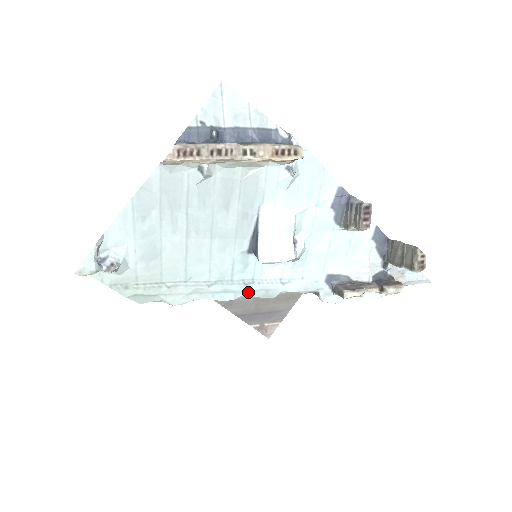
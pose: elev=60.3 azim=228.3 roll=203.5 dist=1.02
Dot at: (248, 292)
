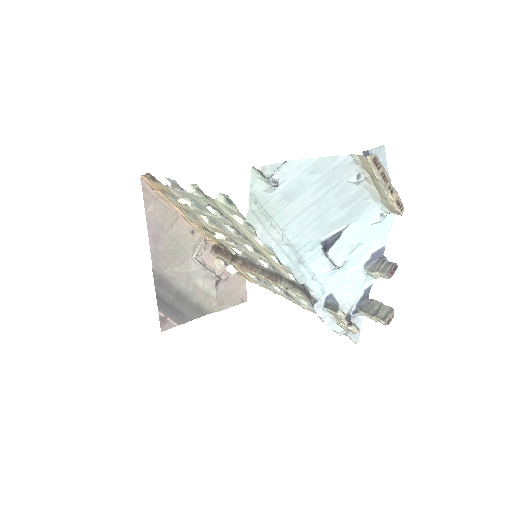
Dot at: (295, 267)
